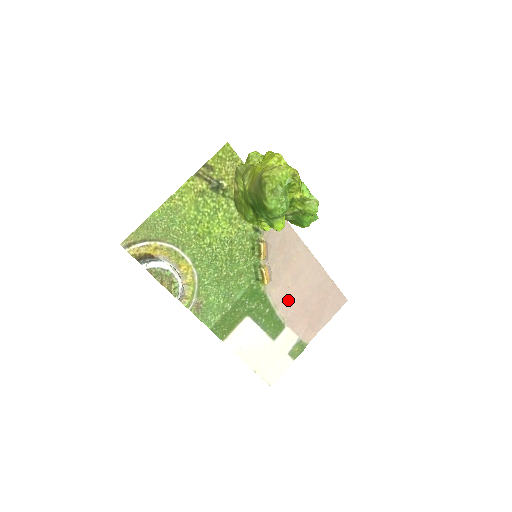
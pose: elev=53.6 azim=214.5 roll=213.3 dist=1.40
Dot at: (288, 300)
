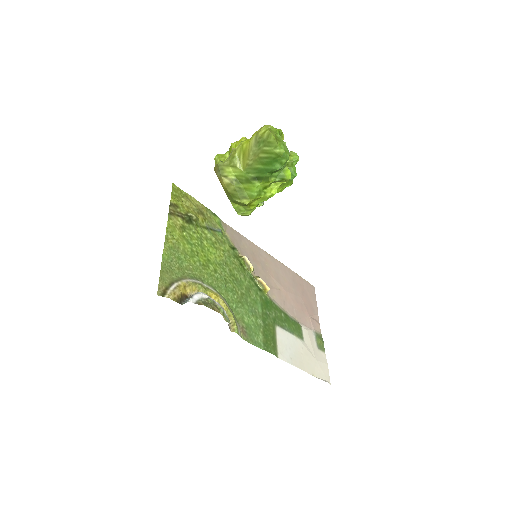
Dot at: (287, 301)
